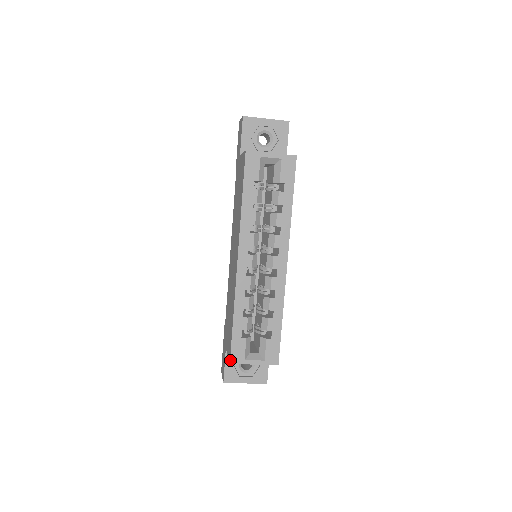
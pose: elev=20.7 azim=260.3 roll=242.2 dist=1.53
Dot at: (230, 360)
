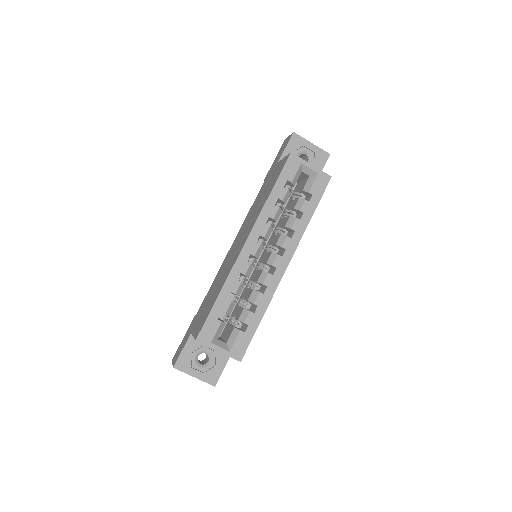
Dot at: (197, 337)
